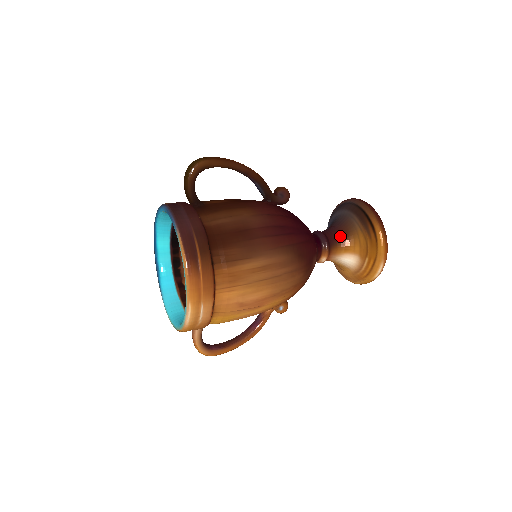
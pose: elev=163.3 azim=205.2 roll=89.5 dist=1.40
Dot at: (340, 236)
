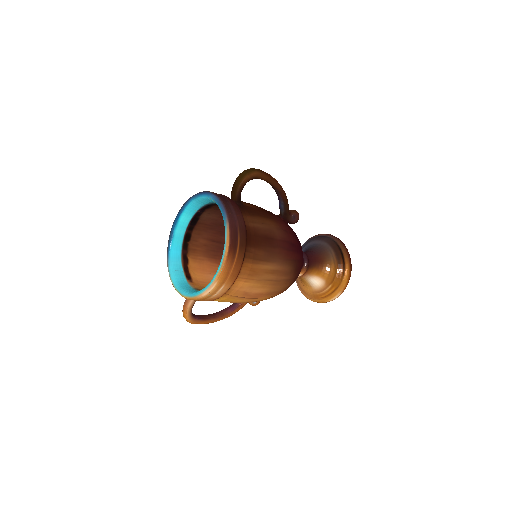
Dot at: (317, 261)
